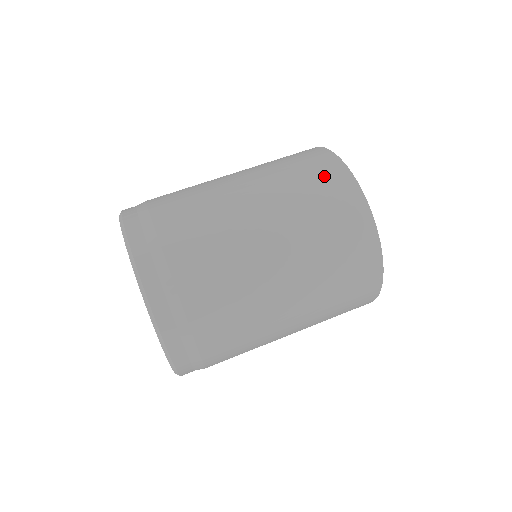
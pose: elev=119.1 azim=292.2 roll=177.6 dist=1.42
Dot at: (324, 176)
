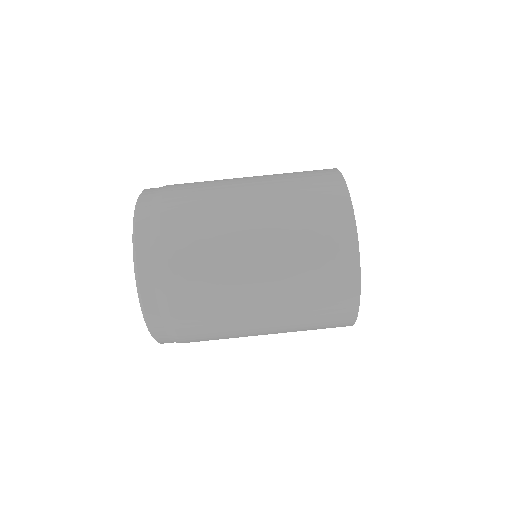
Dot at: (334, 292)
